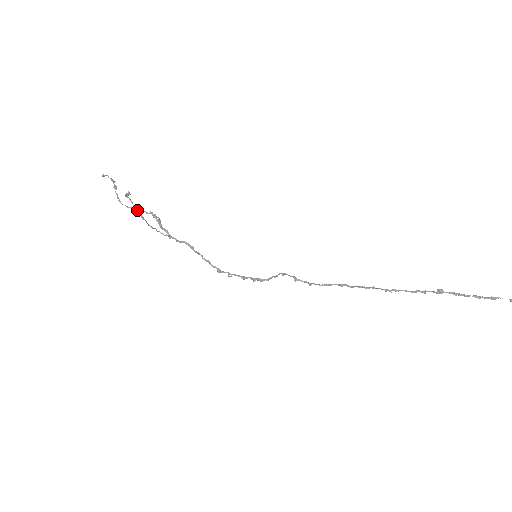
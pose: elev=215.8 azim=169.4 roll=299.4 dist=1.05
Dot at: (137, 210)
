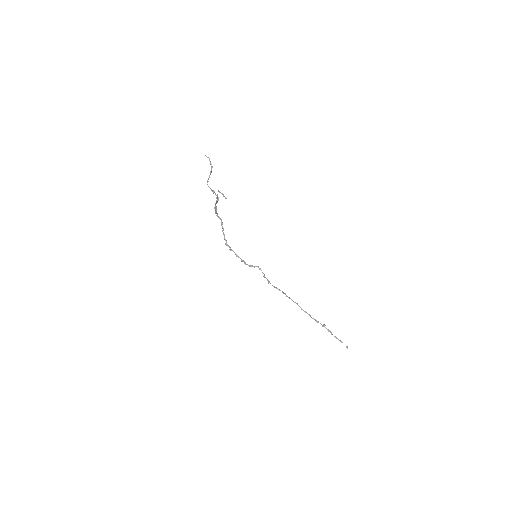
Dot at: occluded
